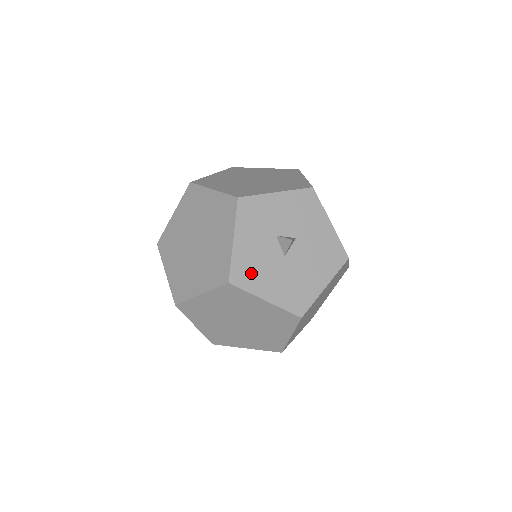
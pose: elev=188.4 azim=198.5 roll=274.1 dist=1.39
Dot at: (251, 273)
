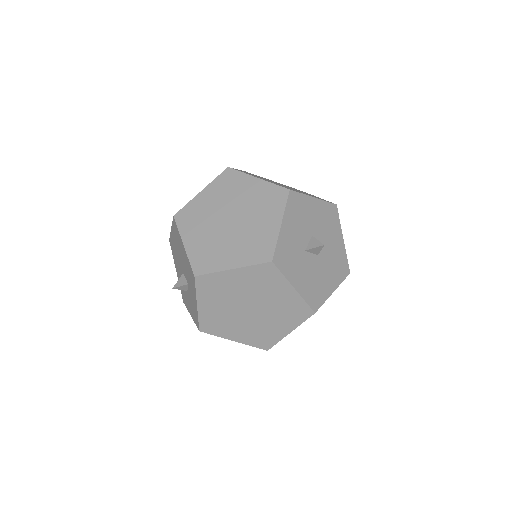
Dot at: (317, 291)
